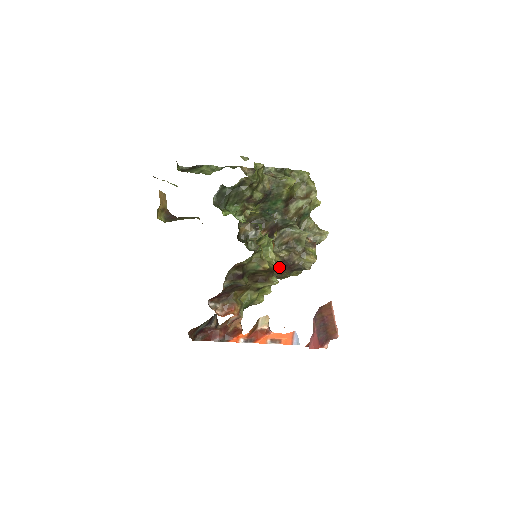
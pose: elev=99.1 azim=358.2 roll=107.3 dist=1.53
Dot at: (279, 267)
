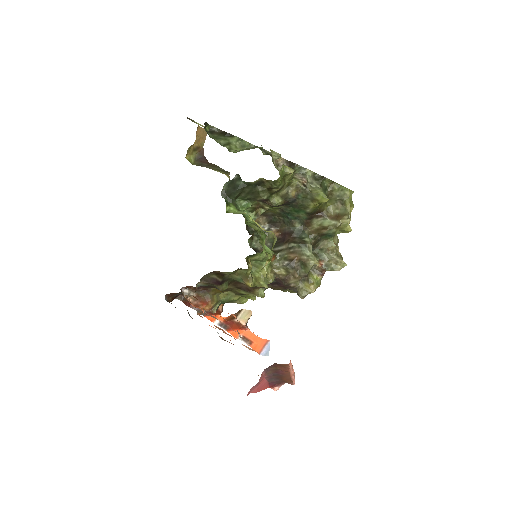
Dot at: (266, 287)
